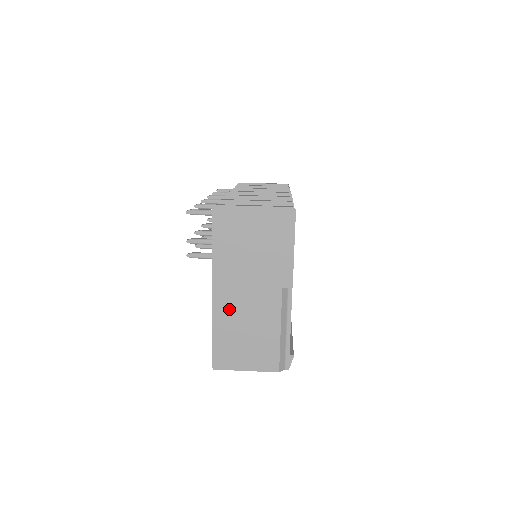
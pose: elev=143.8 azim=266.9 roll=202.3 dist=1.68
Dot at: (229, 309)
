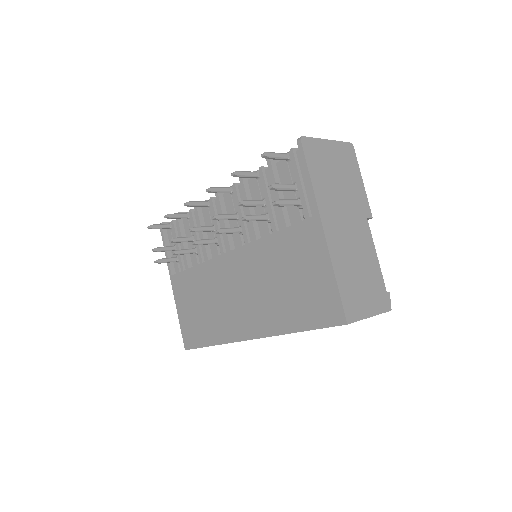
Dot at: (340, 246)
